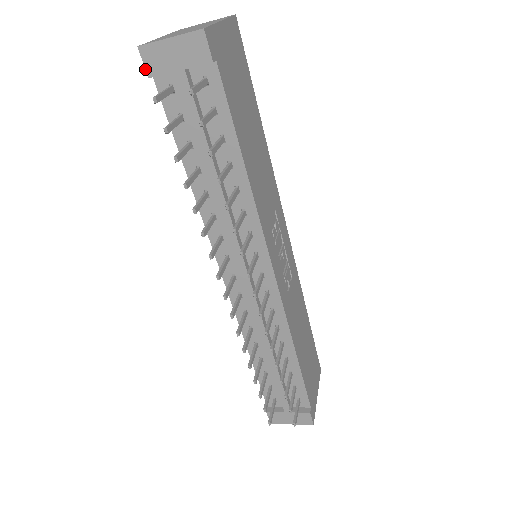
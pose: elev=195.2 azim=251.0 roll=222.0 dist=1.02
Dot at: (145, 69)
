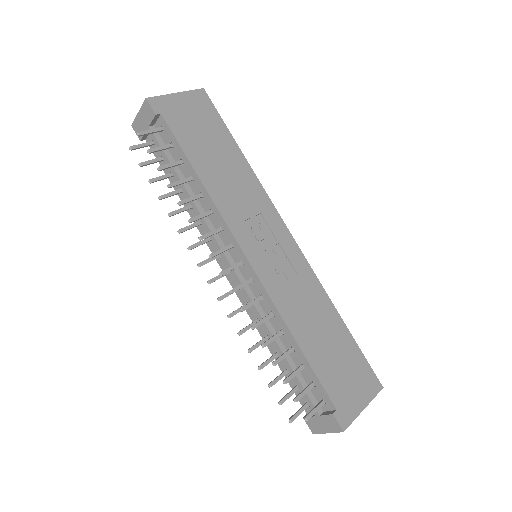
Dot at: (138, 137)
